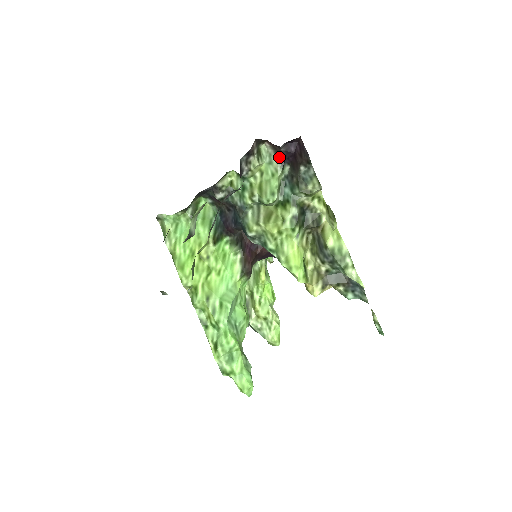
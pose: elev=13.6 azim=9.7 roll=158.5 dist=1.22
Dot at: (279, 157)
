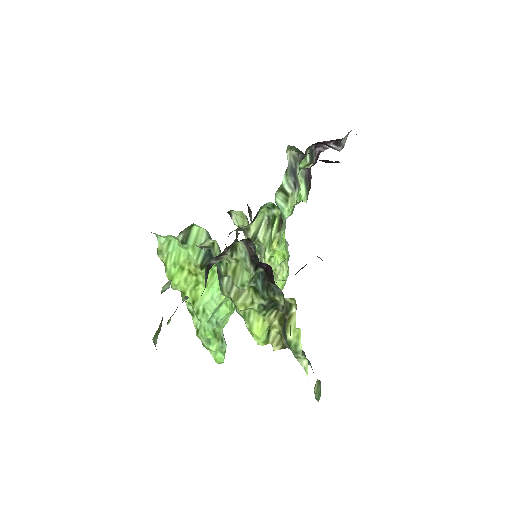
Dot at: (252, 262)
